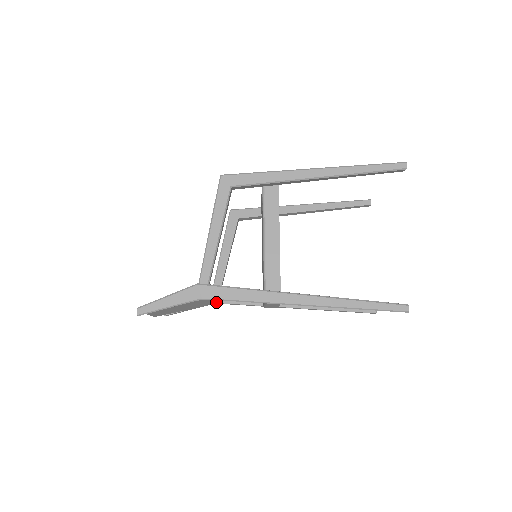
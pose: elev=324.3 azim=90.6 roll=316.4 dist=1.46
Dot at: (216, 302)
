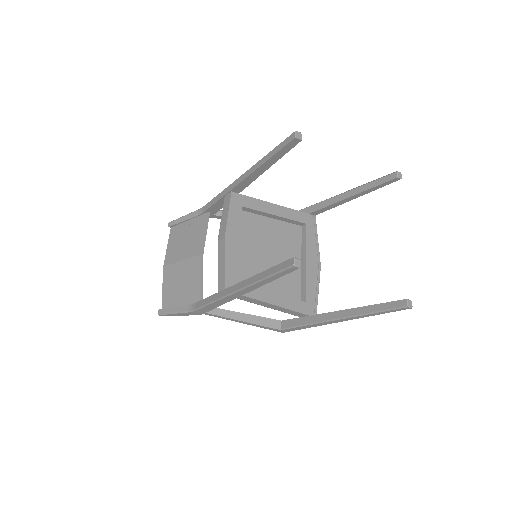
Dot at: (200, 249)
